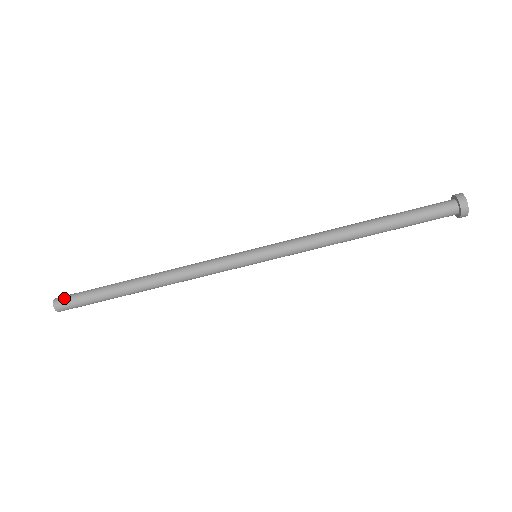
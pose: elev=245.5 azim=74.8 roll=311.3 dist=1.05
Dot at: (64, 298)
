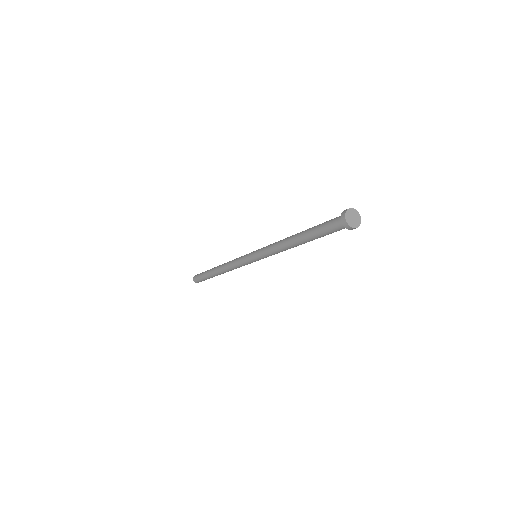
Dot at: (196, 277)
